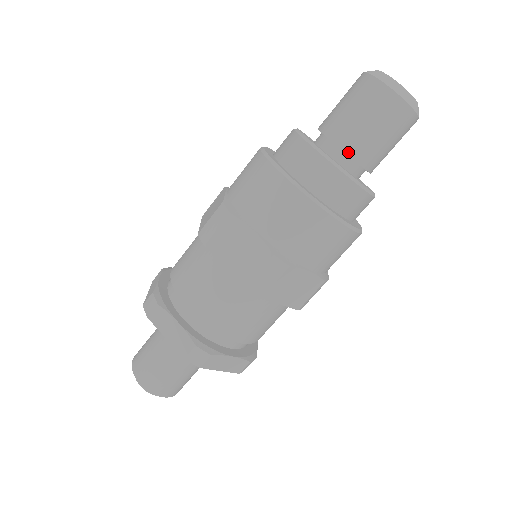
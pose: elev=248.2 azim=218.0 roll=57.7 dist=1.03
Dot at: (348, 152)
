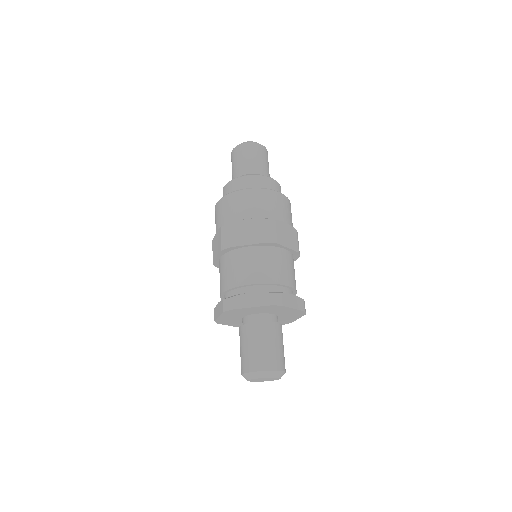
Dot at: occluded
